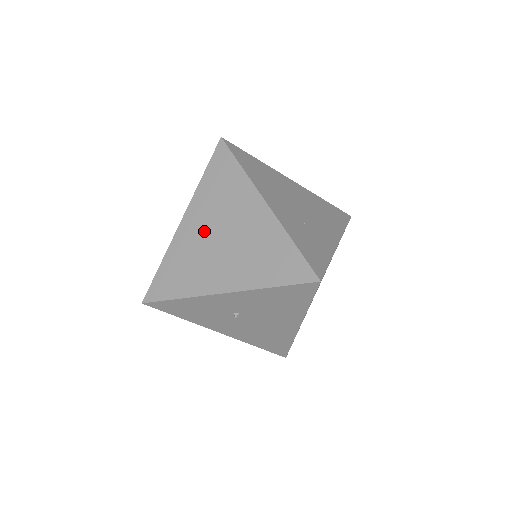
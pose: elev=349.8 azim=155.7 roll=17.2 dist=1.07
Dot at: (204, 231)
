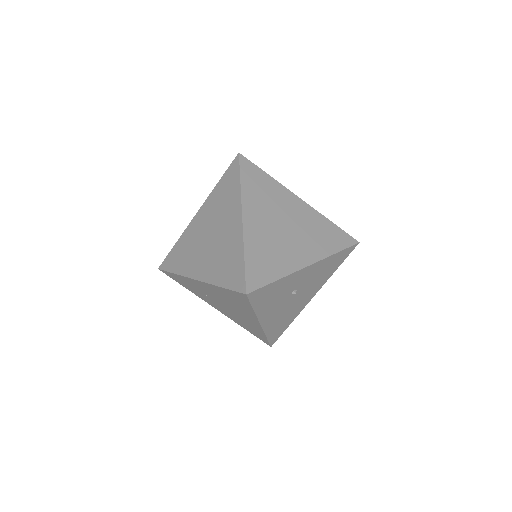
Dot at: (268, 223)
